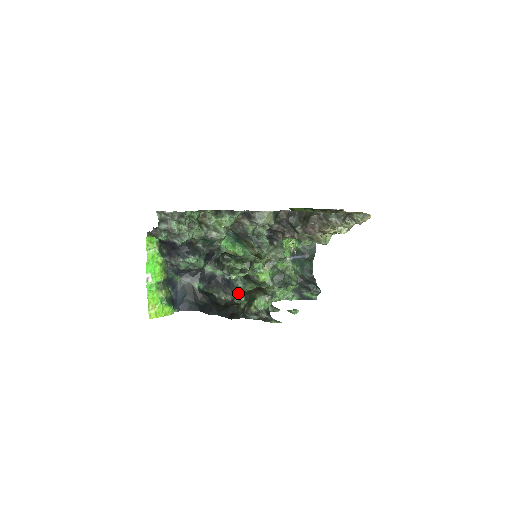
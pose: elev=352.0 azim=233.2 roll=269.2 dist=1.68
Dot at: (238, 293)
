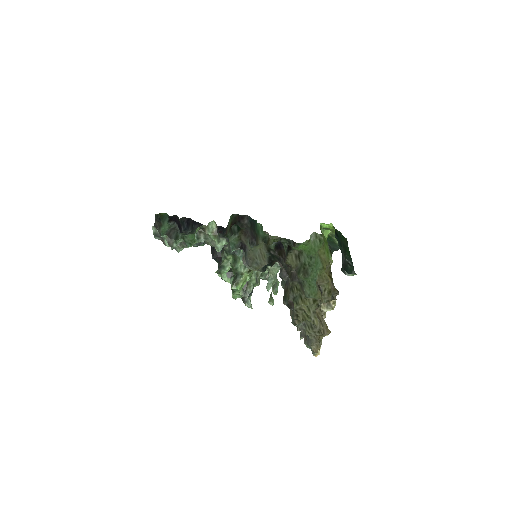
Dot at: occluded
